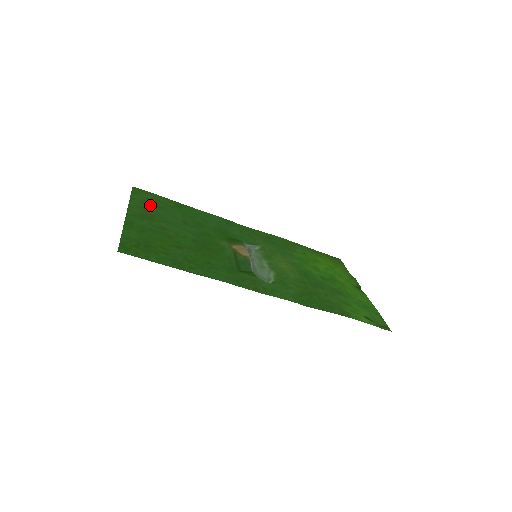
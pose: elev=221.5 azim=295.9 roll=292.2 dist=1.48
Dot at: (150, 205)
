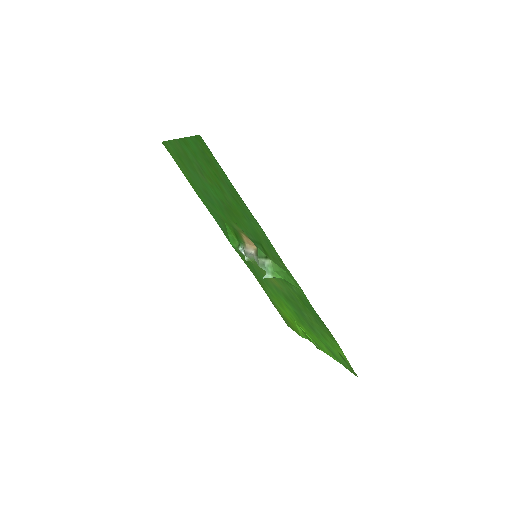
Dot at: (181, 159)
